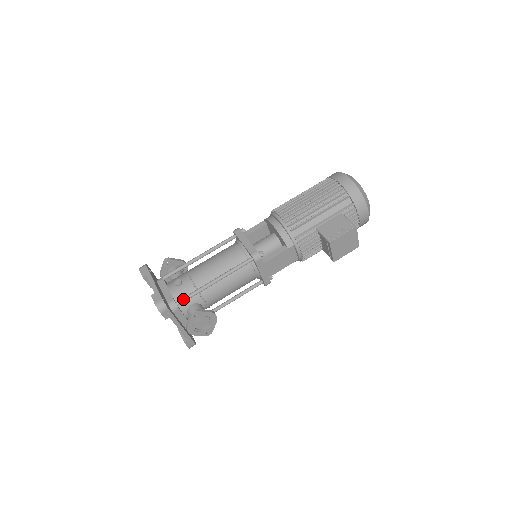
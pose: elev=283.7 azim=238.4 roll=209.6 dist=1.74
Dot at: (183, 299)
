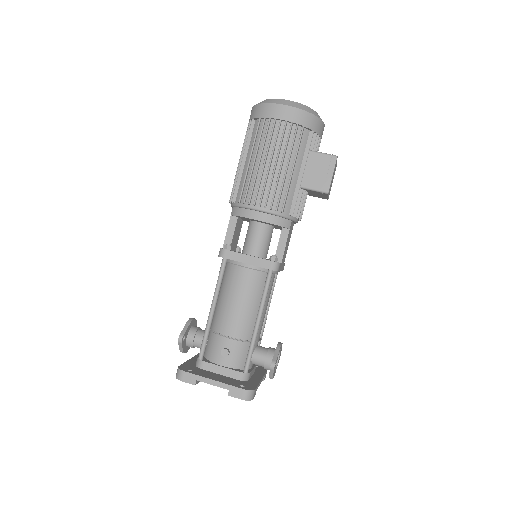
Dot at: (248, 363)
